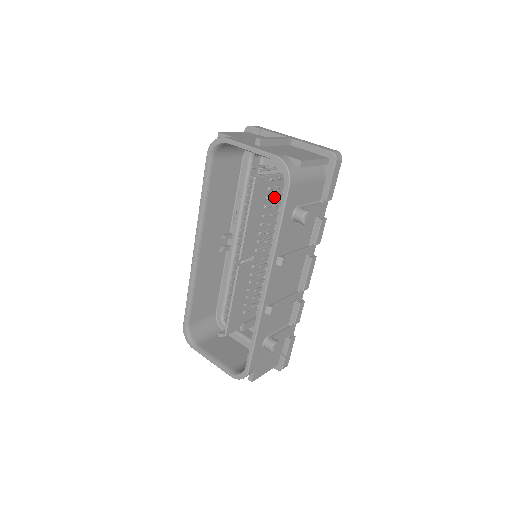
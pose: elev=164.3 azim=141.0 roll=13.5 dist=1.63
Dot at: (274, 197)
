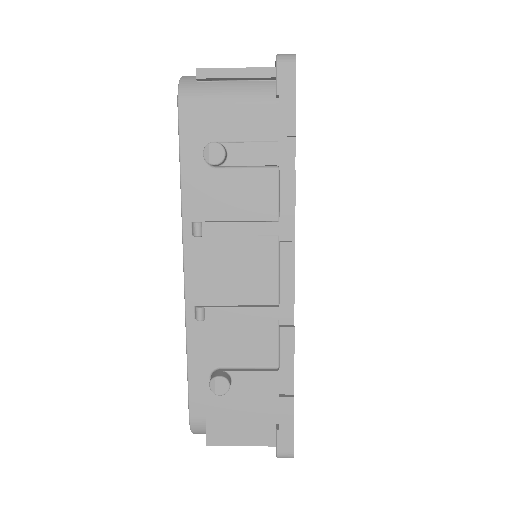
Dot at: occluded
